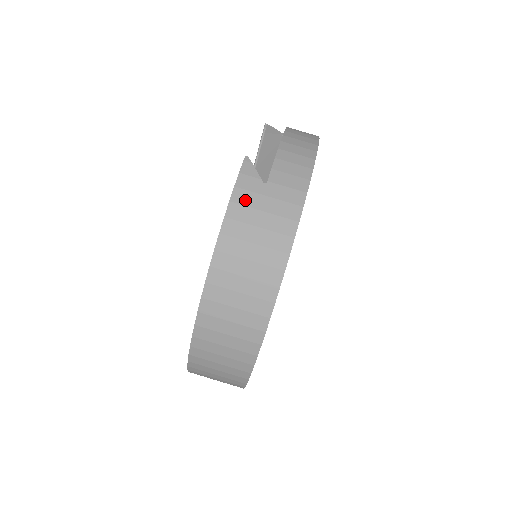
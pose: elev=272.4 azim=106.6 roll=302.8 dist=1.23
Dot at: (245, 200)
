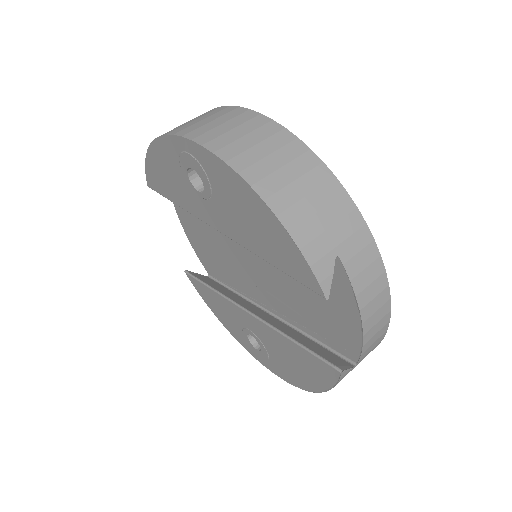
Dot at: occluded
